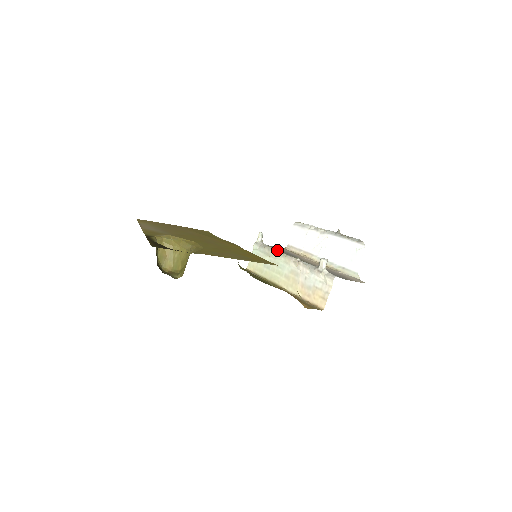
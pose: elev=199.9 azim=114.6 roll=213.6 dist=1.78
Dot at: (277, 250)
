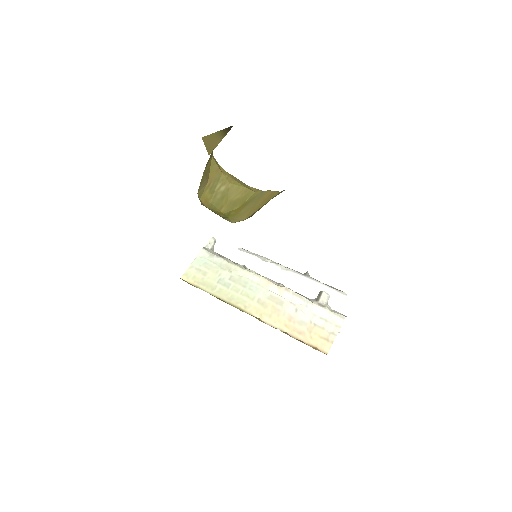
Dot at: (244, 266)
